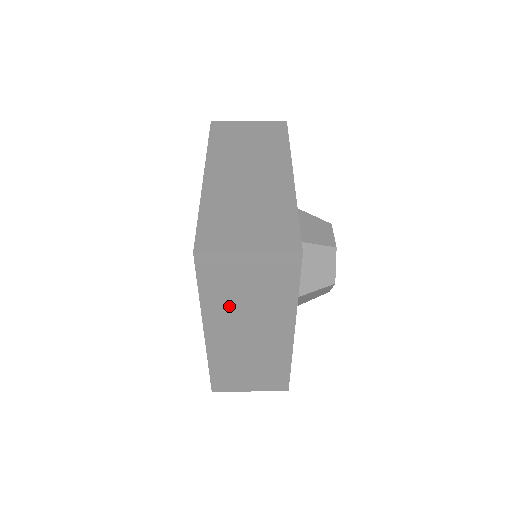
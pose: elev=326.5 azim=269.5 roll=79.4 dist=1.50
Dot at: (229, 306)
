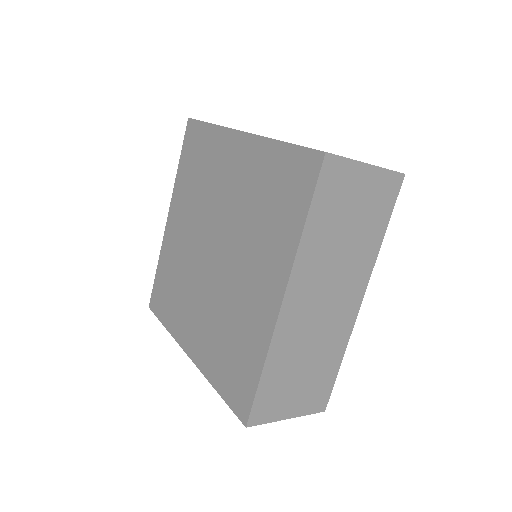
Dot at: (324, 249)
